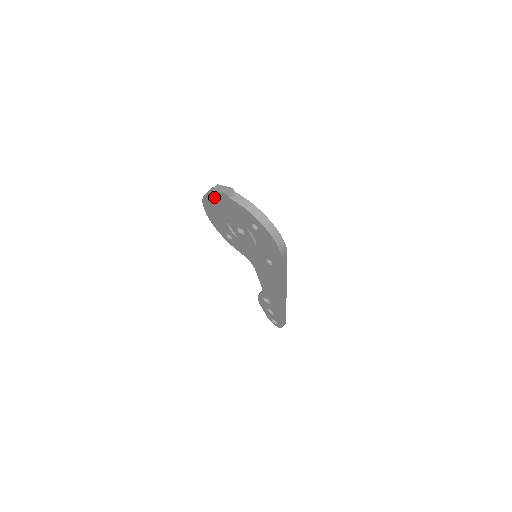
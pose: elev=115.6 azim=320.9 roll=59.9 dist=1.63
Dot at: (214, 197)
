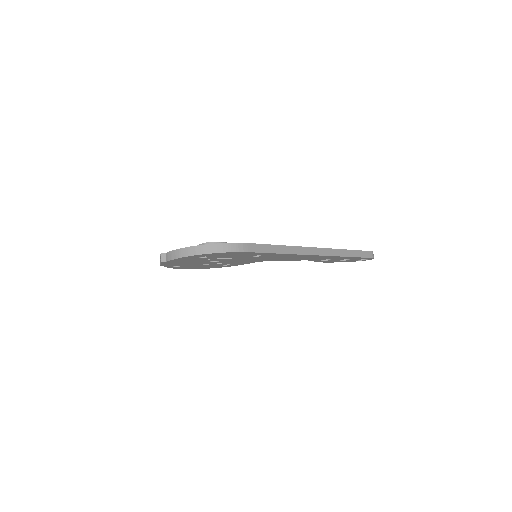
Dot at: occluded
